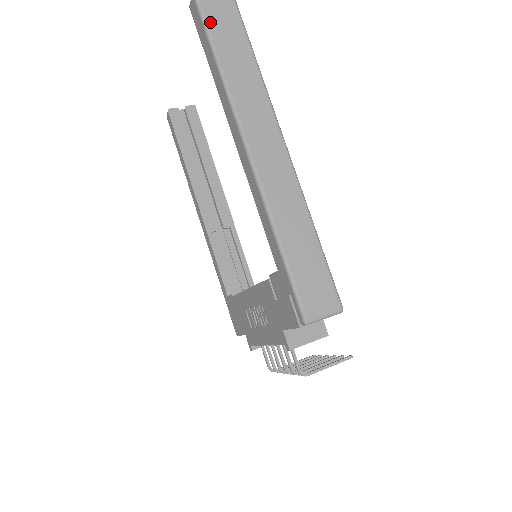
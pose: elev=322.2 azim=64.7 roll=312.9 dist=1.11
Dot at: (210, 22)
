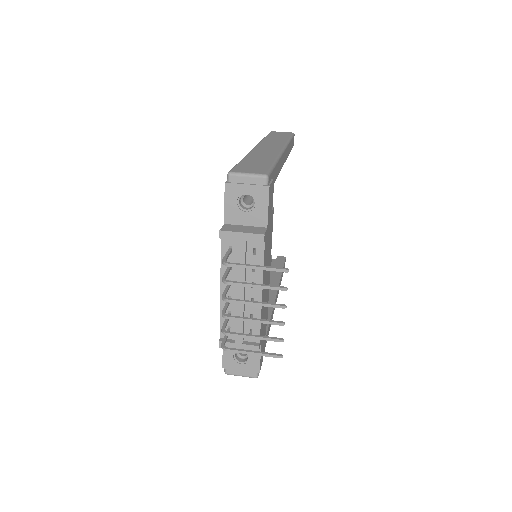
Dot at: (271, 134)
